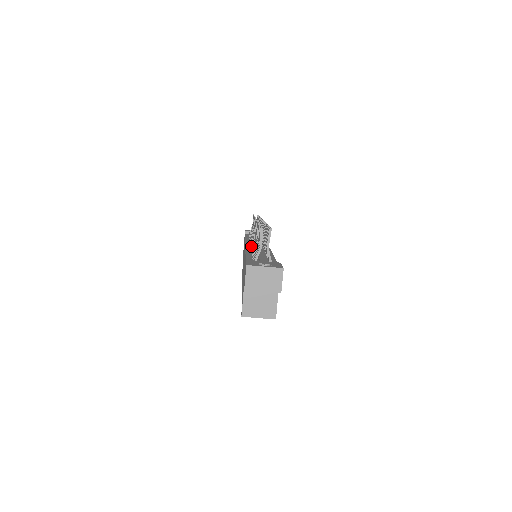
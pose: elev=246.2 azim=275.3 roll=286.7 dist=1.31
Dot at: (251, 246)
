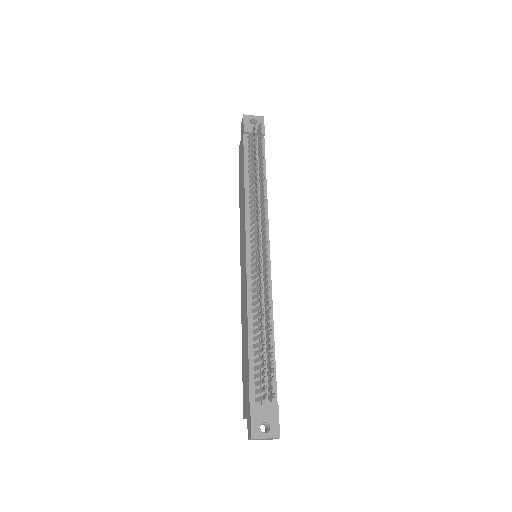
Dot at: (253, 285)
